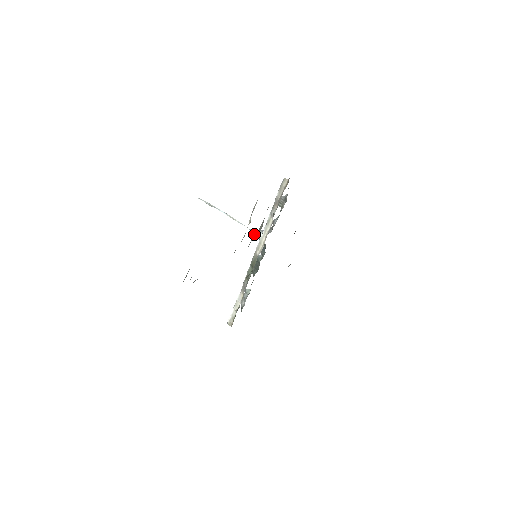
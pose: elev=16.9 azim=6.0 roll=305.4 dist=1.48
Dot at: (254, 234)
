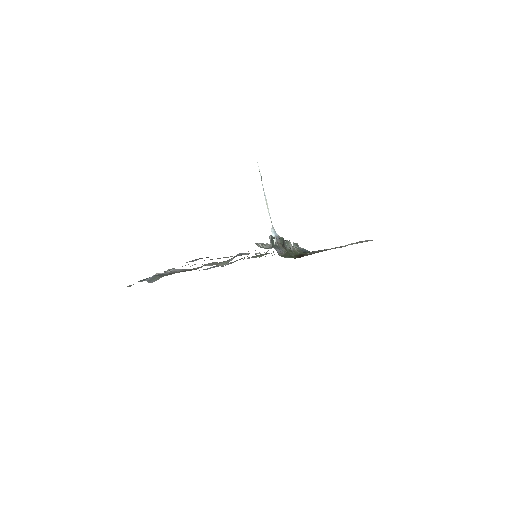
Dot at: (272, 233)
